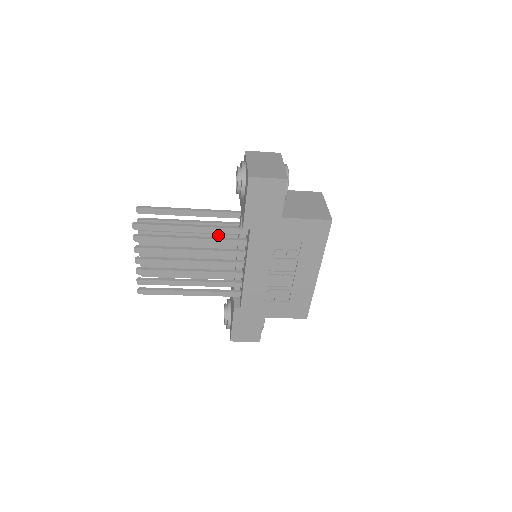
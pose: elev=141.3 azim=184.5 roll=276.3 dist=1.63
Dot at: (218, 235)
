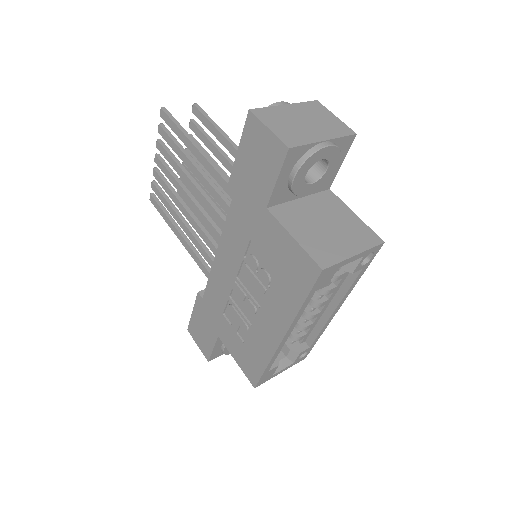
Dot at: occluded
